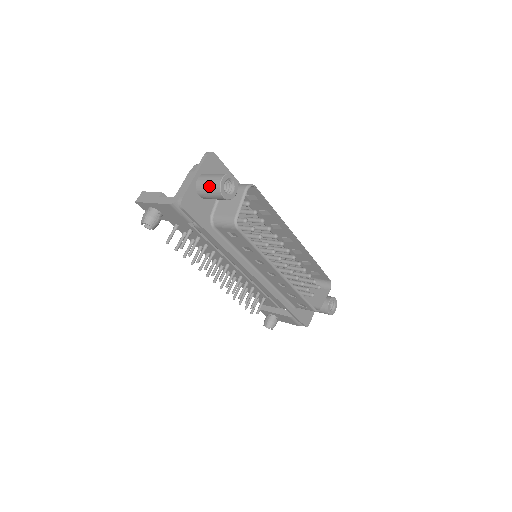
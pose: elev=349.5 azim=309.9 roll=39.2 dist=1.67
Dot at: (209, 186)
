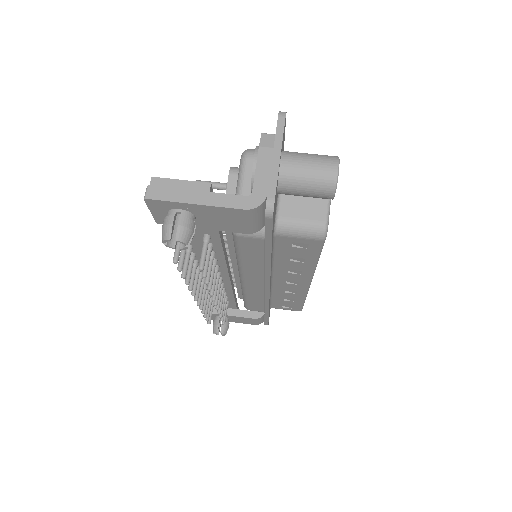
Dot at: (312, 177)
